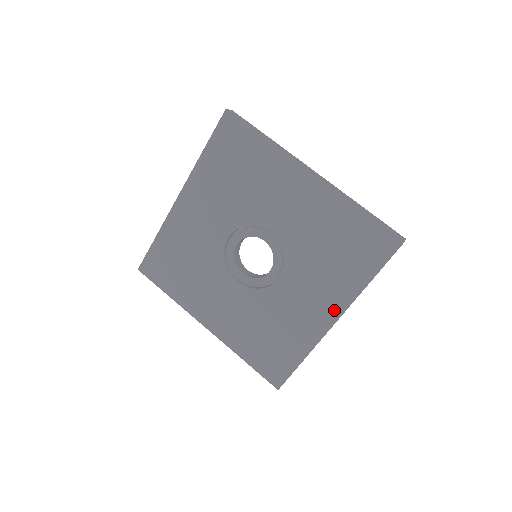
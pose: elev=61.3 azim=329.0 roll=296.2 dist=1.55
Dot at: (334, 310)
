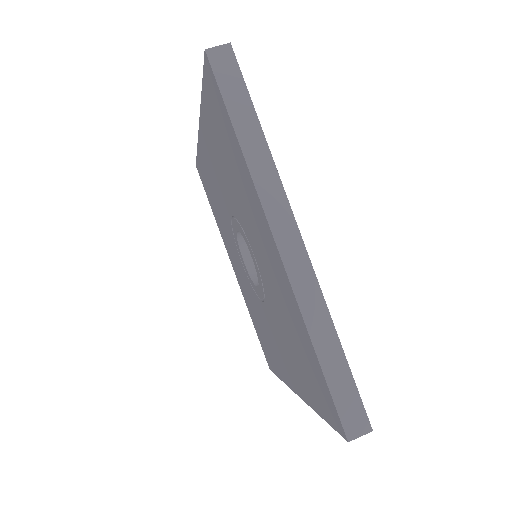
Dot at: (265, 227)
